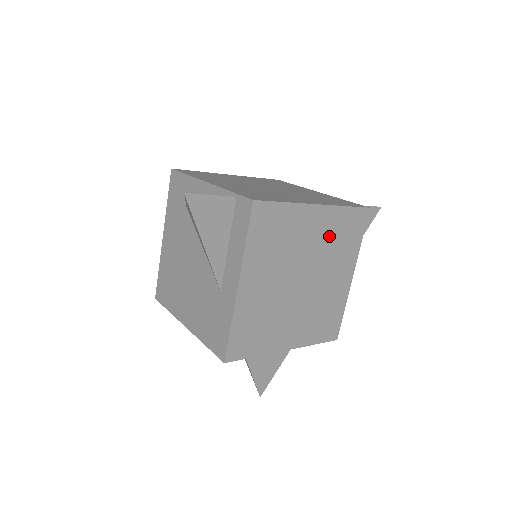
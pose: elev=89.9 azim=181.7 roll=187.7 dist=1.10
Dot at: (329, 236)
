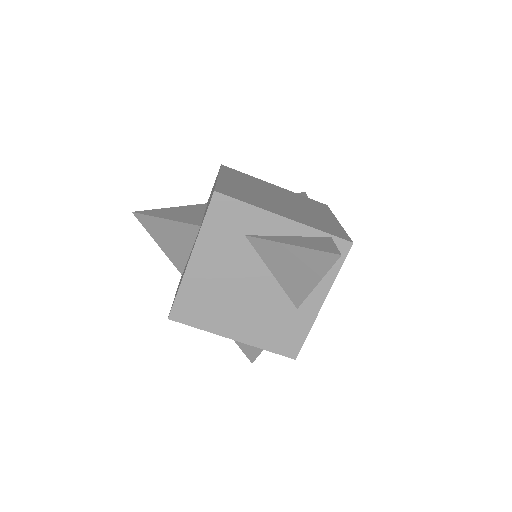
Dot at: occluded
